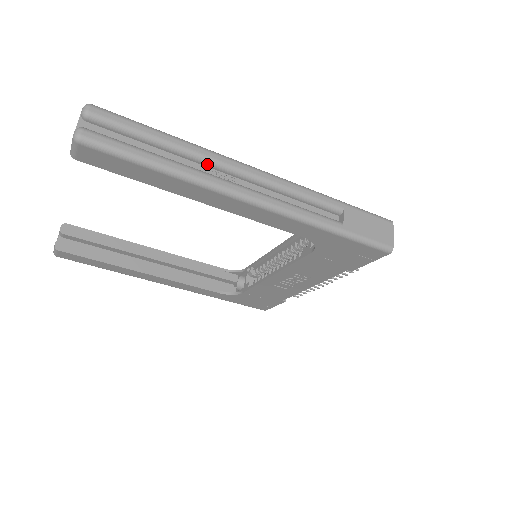
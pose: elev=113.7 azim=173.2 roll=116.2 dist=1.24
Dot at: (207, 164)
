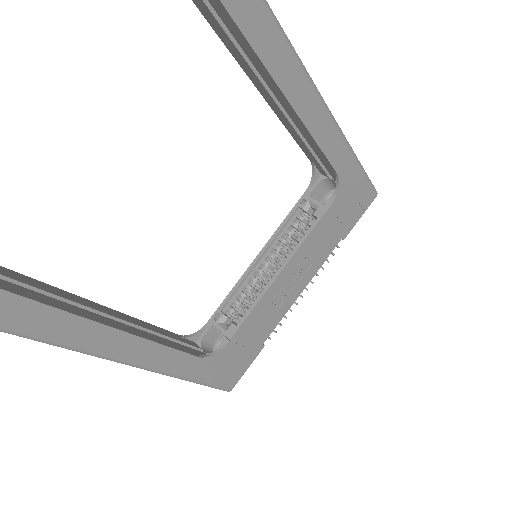
Dot at: occluded
